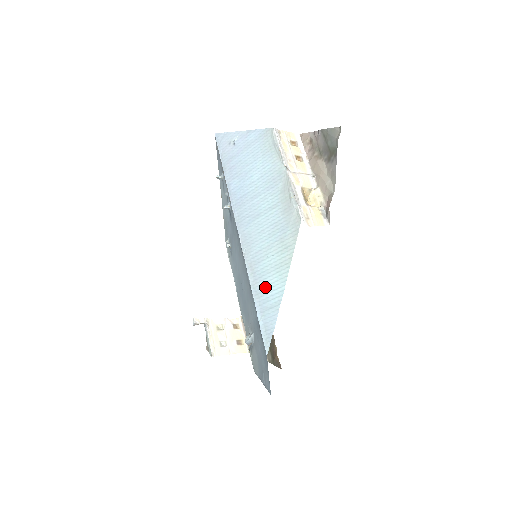
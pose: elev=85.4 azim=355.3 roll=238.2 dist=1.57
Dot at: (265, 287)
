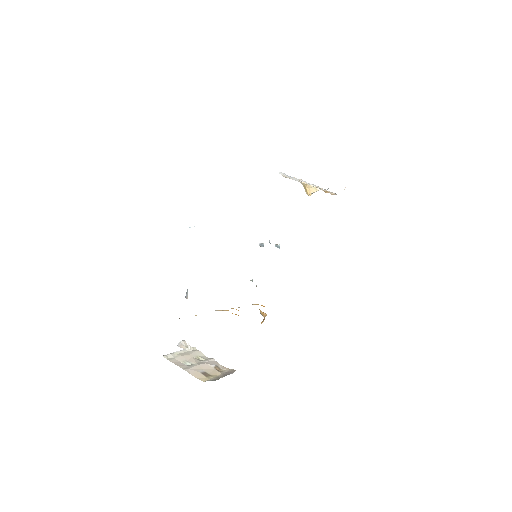
Dot at: occluded
